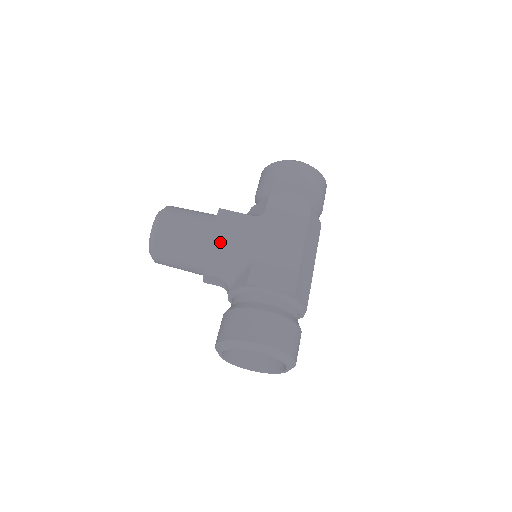
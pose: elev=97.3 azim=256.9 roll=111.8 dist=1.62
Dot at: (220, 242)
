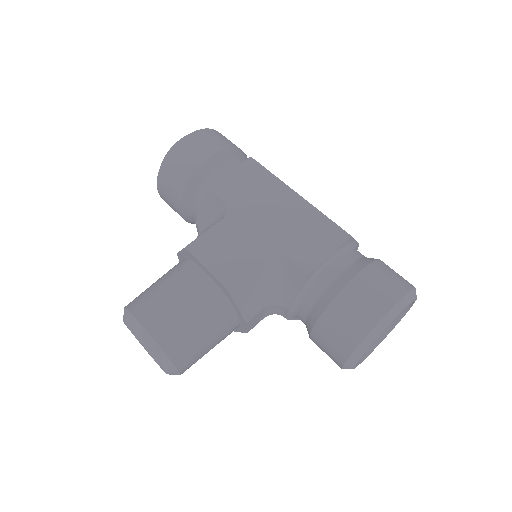
Dot at: (233, 273)
